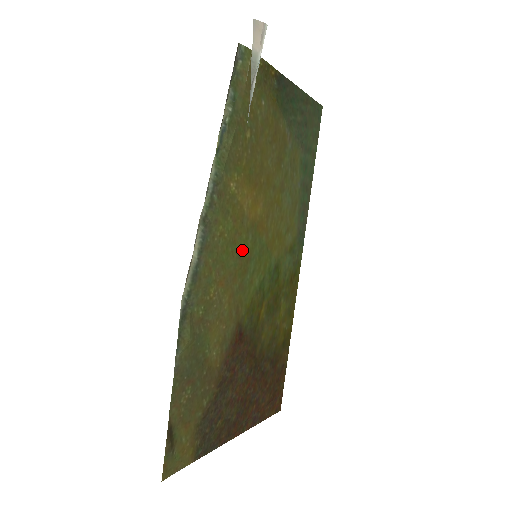
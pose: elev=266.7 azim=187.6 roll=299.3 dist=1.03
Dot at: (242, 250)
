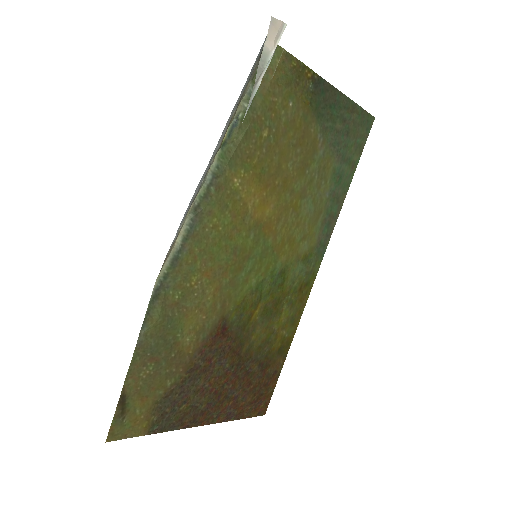
Dot at: (239, 247)
